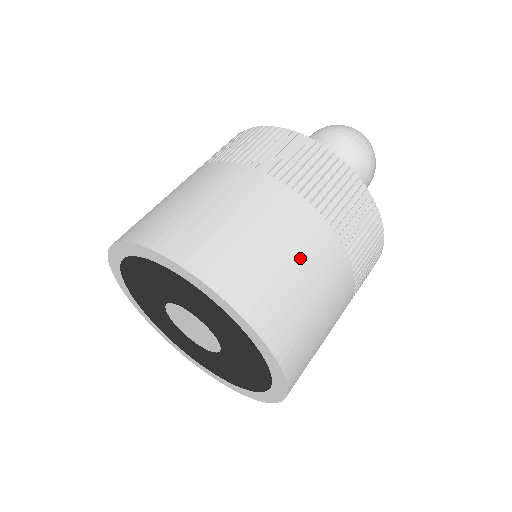
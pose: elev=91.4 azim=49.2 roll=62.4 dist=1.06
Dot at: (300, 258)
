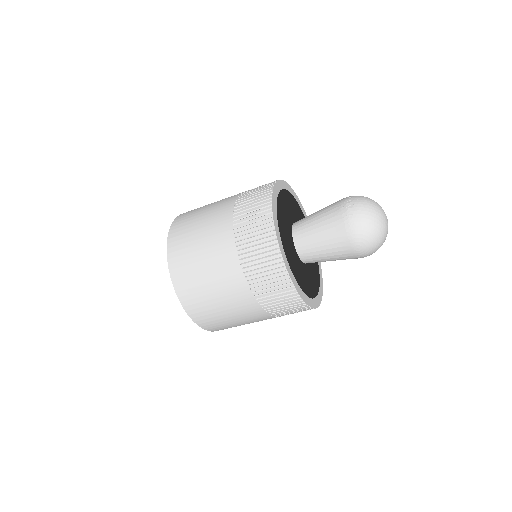
Dot at: (207, 228)
